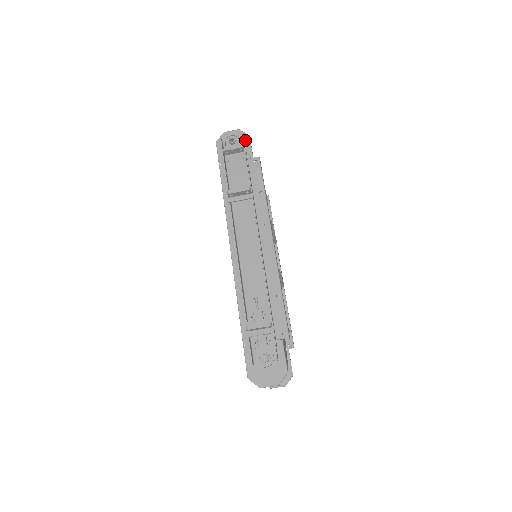
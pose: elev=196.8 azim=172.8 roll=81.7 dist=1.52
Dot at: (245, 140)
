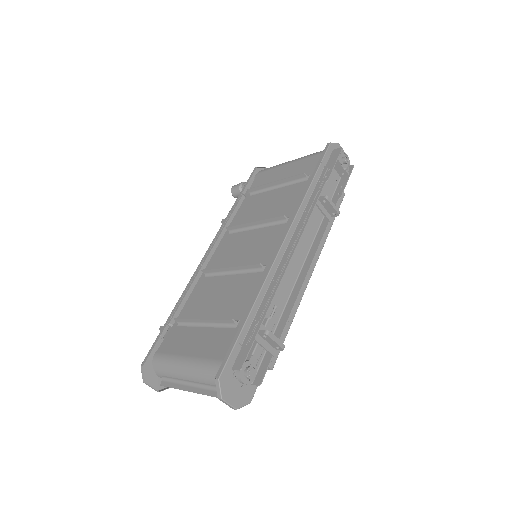
Dot at: occluded
